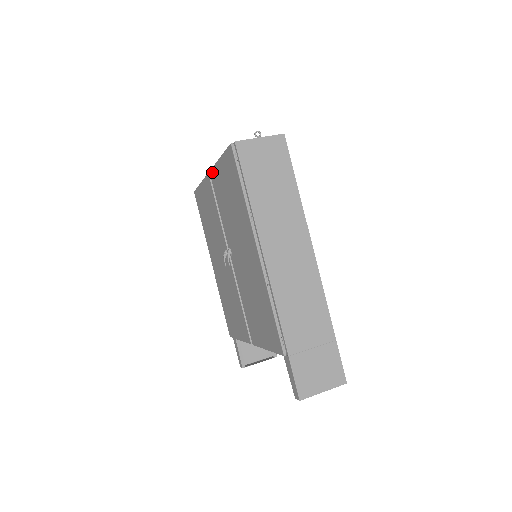
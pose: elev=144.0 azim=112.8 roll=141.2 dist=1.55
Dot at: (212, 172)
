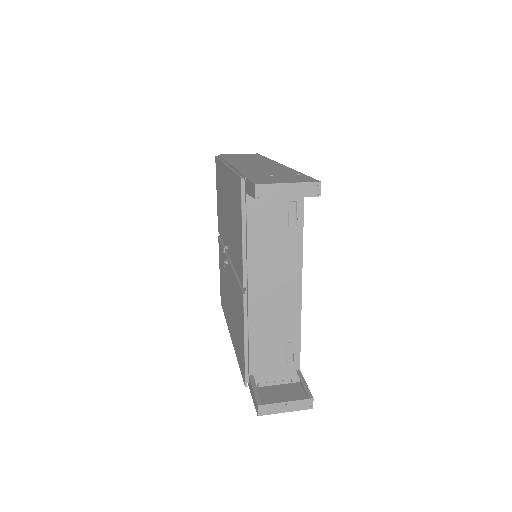
Dot at: (218, 223)
